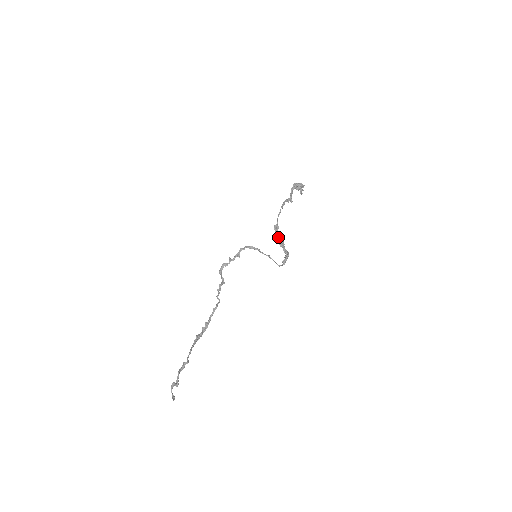
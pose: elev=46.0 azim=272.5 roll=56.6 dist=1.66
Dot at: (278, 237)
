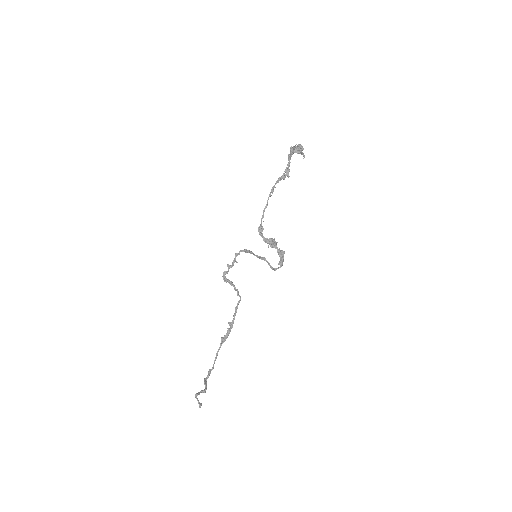
Dot at: occluded
